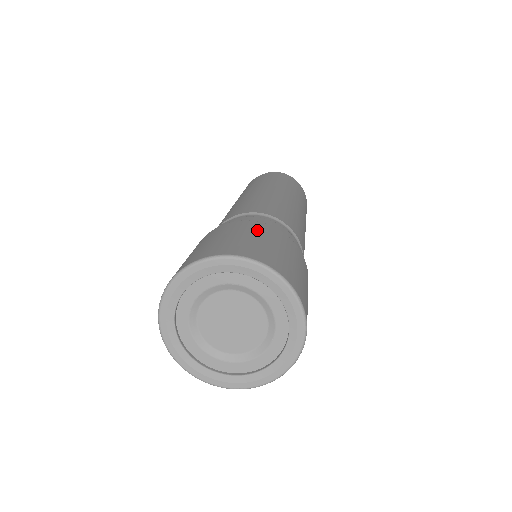
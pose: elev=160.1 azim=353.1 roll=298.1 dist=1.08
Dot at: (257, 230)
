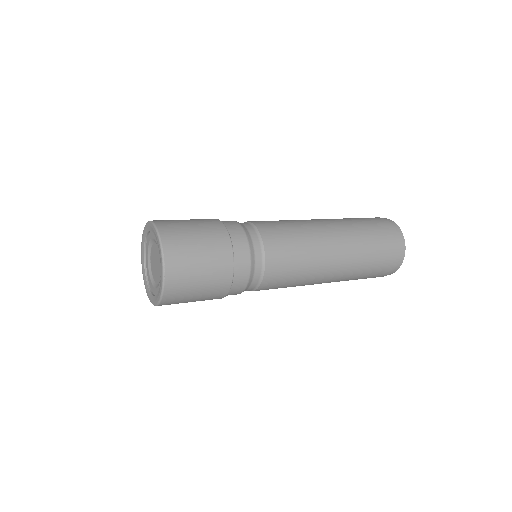
Dot at: occluded
